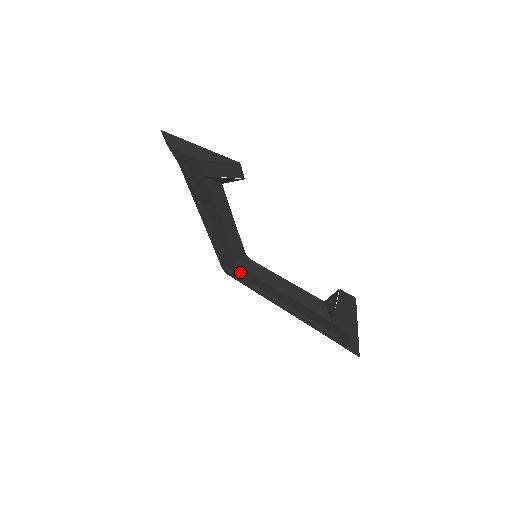
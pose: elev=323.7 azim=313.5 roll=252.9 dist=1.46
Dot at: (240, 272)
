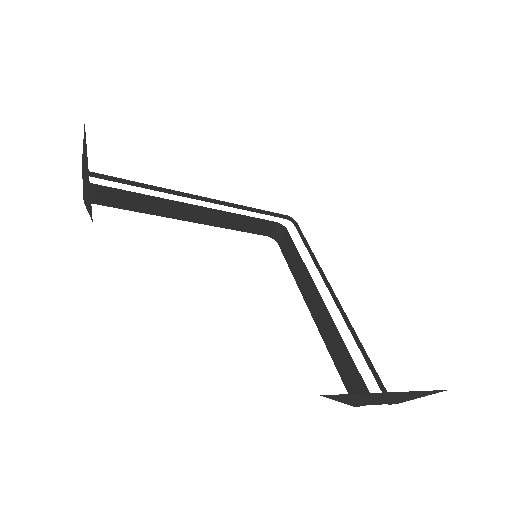
Dot at: occluded
